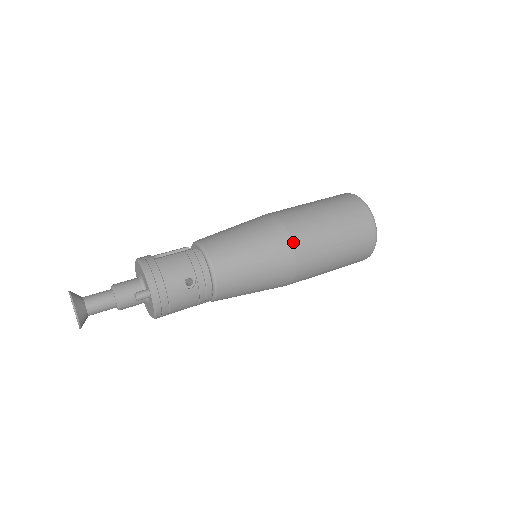
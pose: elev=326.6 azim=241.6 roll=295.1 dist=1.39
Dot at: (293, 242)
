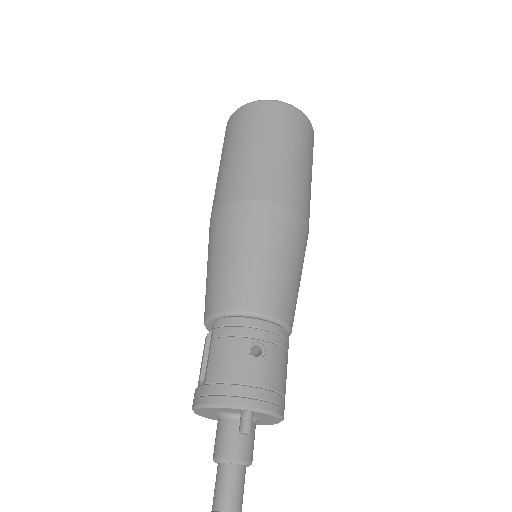
Dot at: (262, 199)
